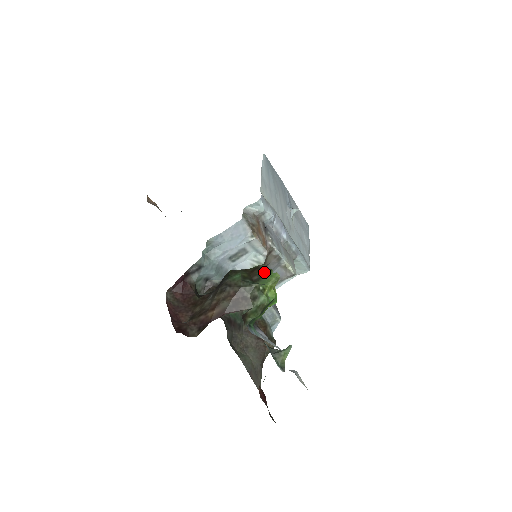
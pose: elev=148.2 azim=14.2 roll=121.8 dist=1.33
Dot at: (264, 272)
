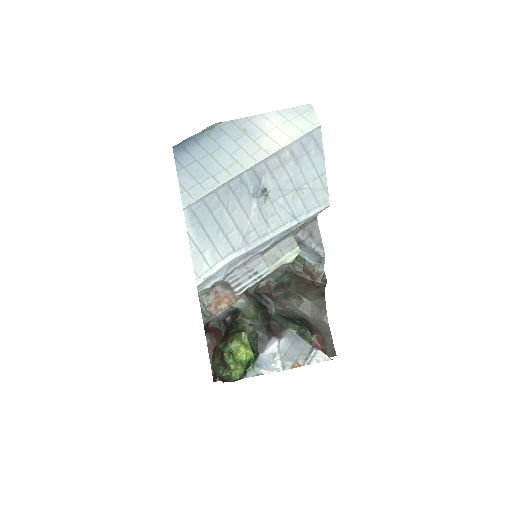
Dot at: (225, 361)
